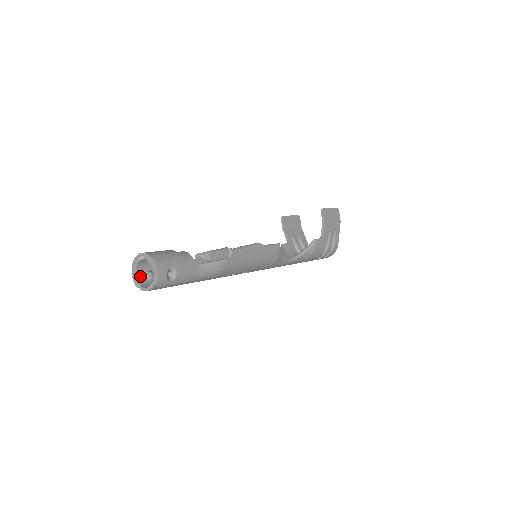
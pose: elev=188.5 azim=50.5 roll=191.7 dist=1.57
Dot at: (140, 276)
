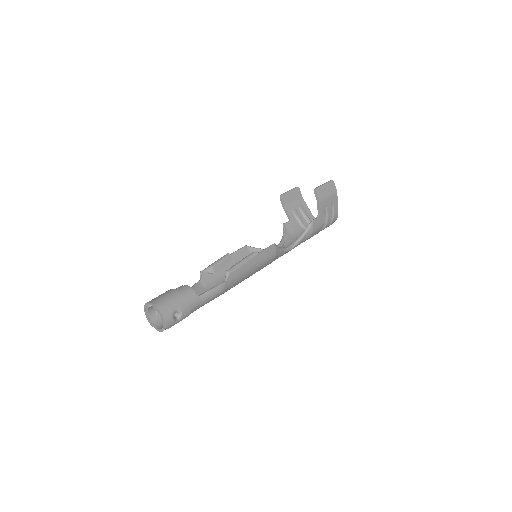
Dot at: (153, 317)
